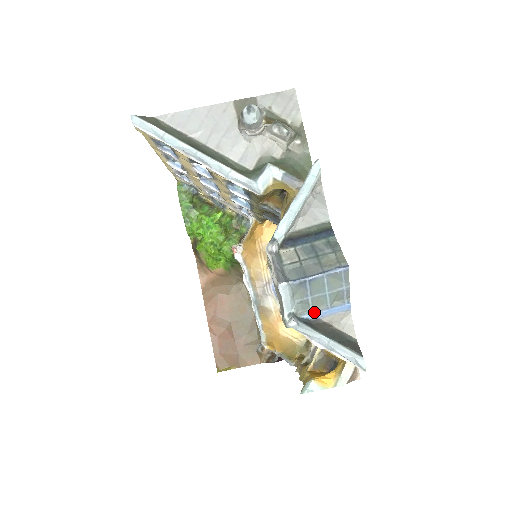
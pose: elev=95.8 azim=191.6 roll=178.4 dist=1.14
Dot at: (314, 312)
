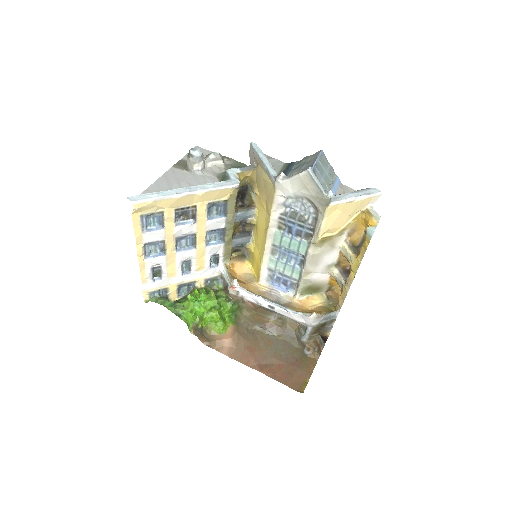
Dot at: occluded
